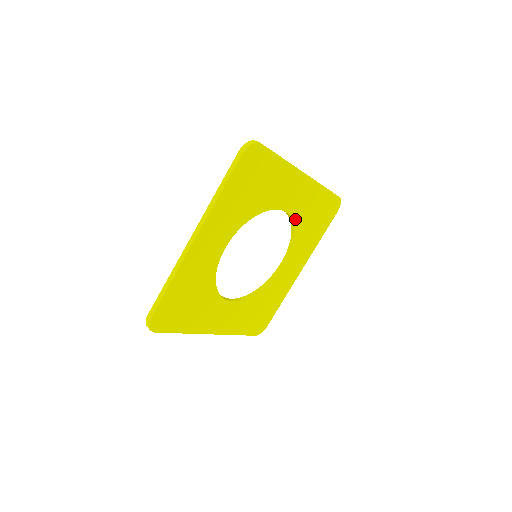
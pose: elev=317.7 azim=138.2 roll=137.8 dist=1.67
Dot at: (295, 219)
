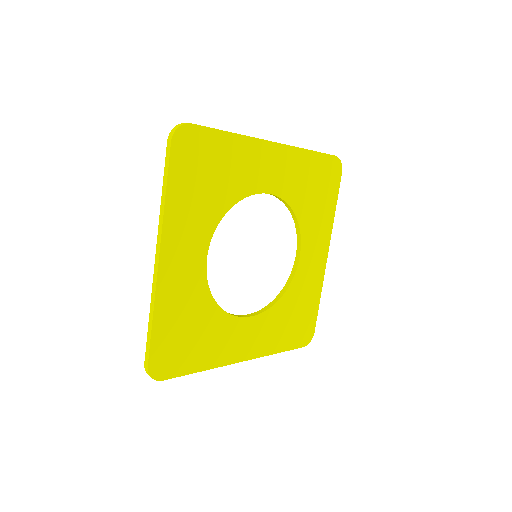
Dot at: (287, 198)
